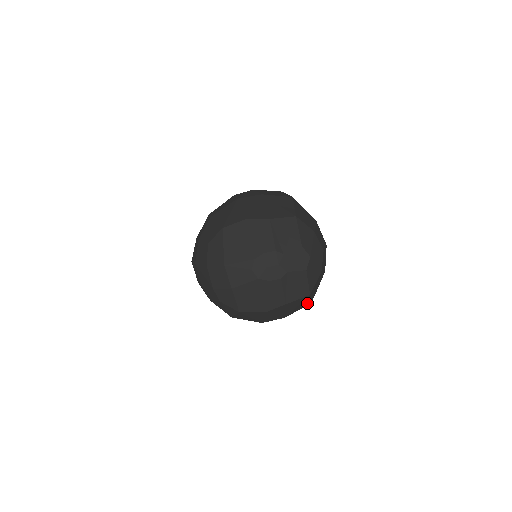
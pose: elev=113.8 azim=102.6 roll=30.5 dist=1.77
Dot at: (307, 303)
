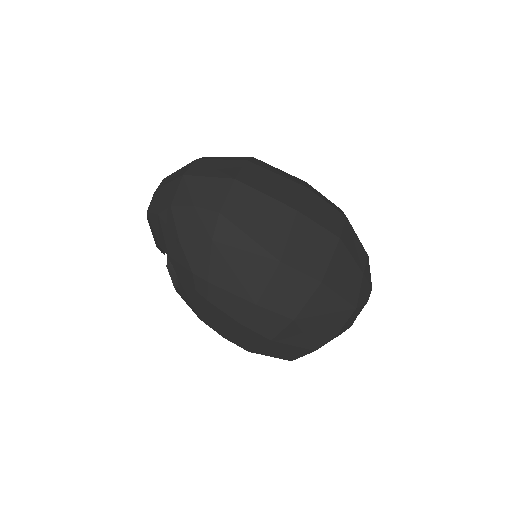
Dot at: occluded
